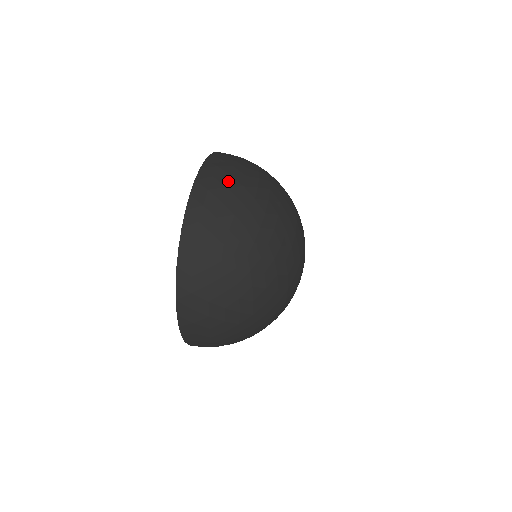
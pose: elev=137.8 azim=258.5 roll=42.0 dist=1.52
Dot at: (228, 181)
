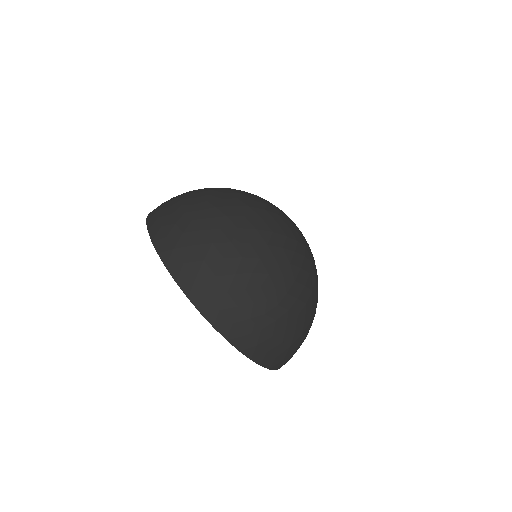
Dot at: (198, 253)
